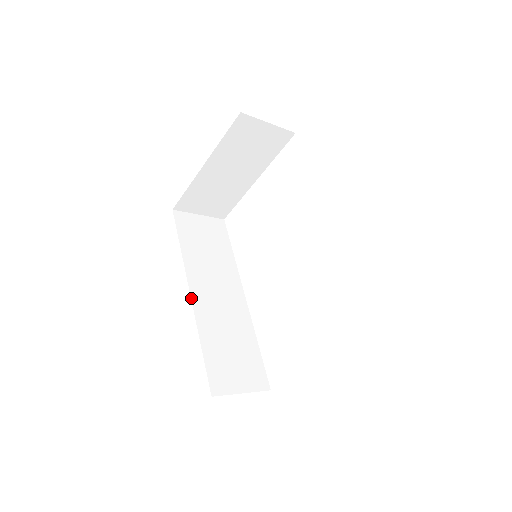
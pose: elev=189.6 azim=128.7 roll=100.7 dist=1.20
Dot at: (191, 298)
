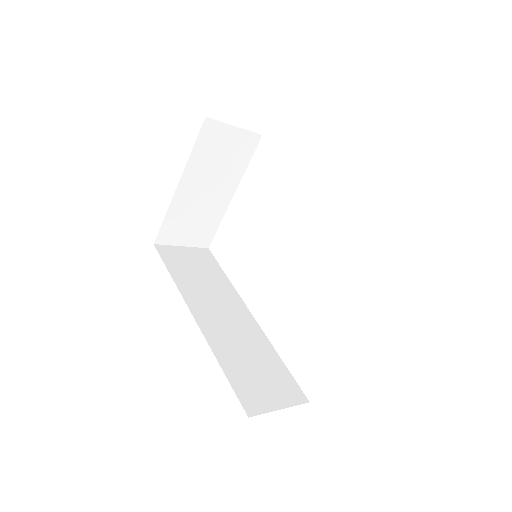
Dot at: (196, 322)
